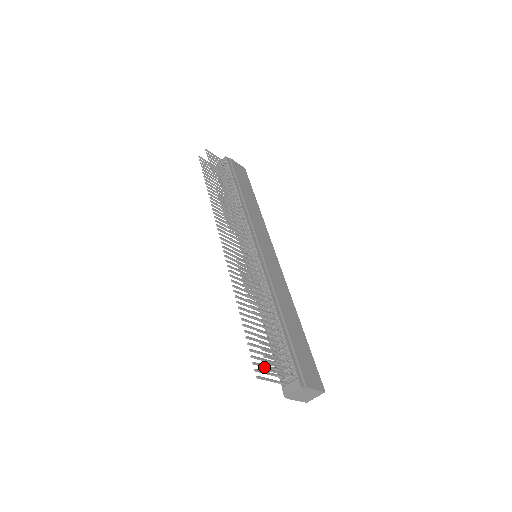
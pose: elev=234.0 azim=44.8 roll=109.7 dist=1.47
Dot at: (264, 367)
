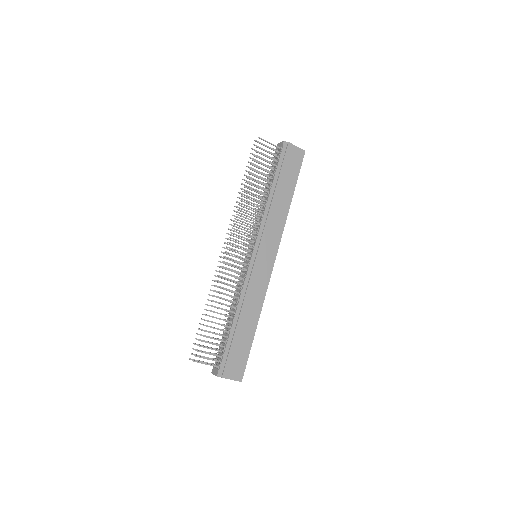
Dot at: occluded
